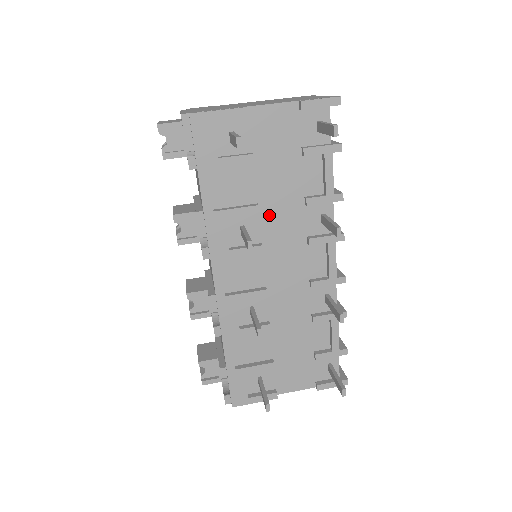
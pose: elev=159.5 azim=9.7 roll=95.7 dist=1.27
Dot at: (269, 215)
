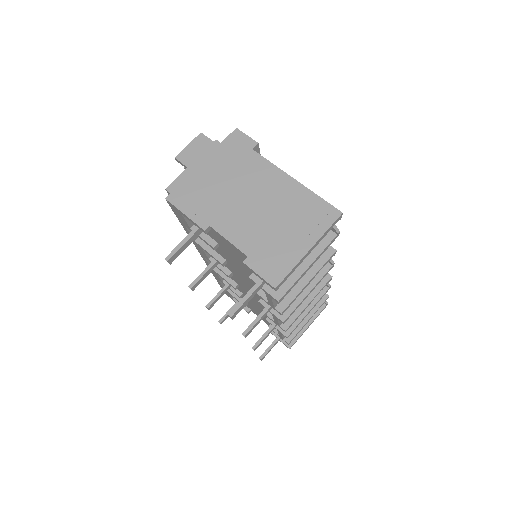
Dot at: (235, 270)
